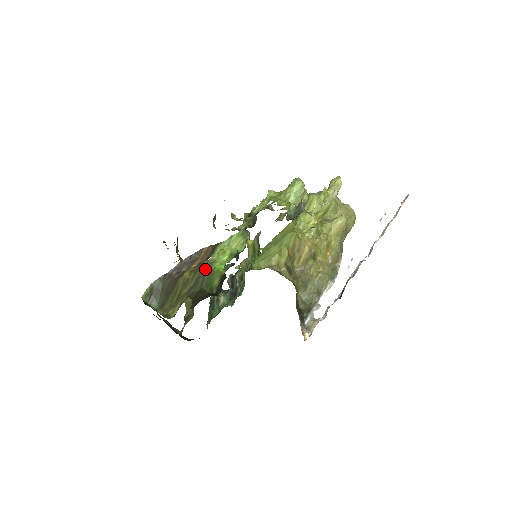
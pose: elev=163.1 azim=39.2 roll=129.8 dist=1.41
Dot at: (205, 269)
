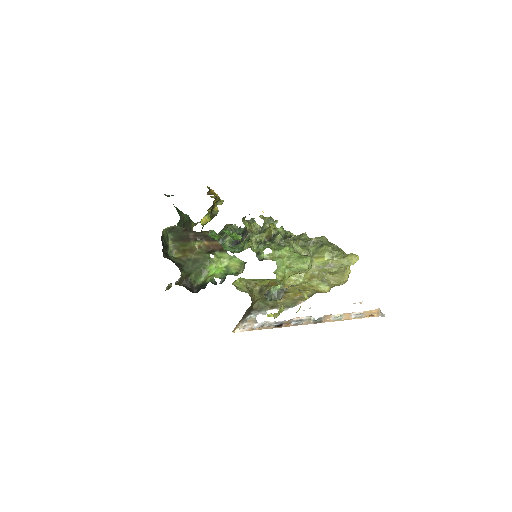
Dot at: (204, 261)
